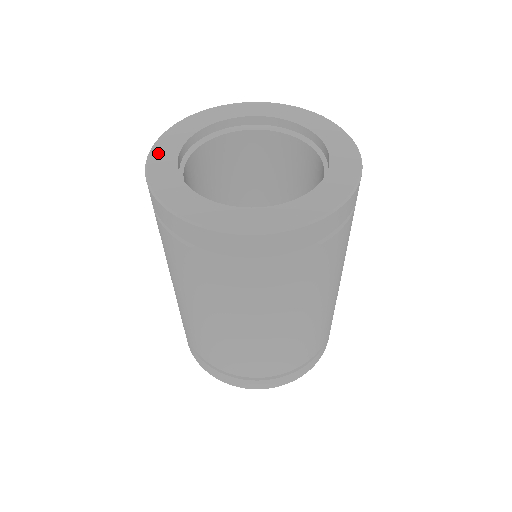
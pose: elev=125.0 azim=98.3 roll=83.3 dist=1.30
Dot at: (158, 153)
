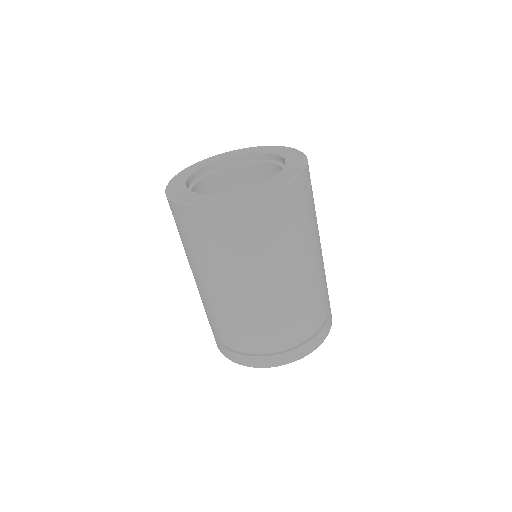
Dot at: (189, 169)
